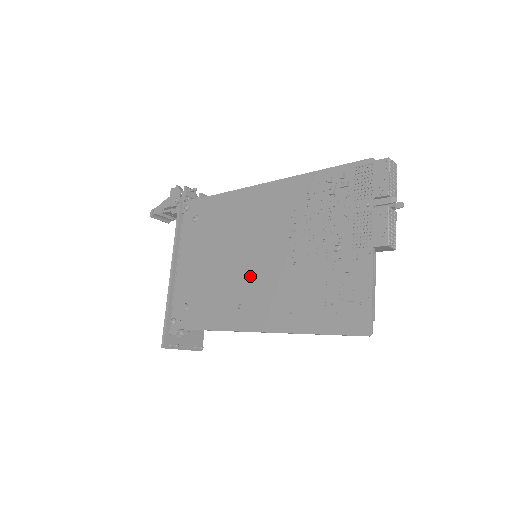
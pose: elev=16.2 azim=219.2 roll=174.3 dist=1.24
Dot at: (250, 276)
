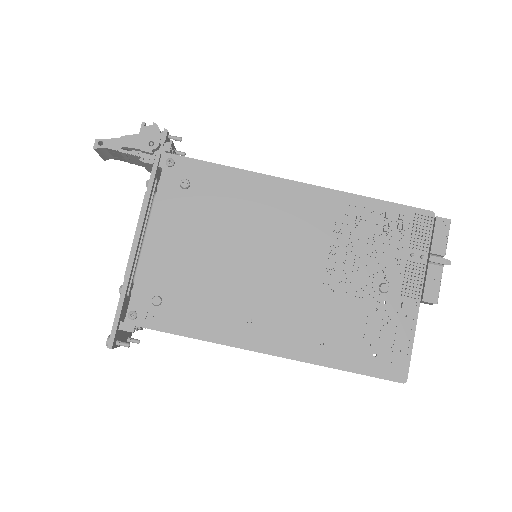
Dot at: (269, 288)
